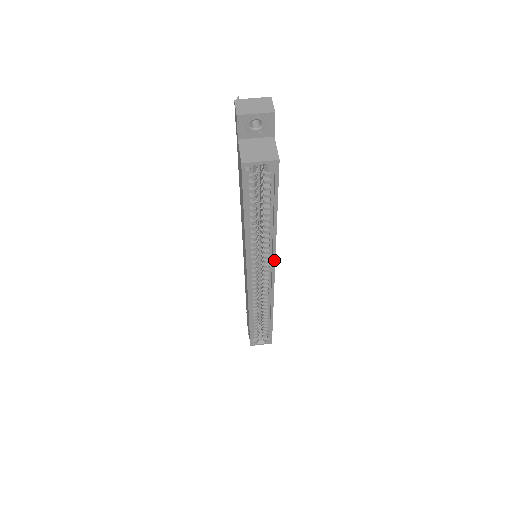
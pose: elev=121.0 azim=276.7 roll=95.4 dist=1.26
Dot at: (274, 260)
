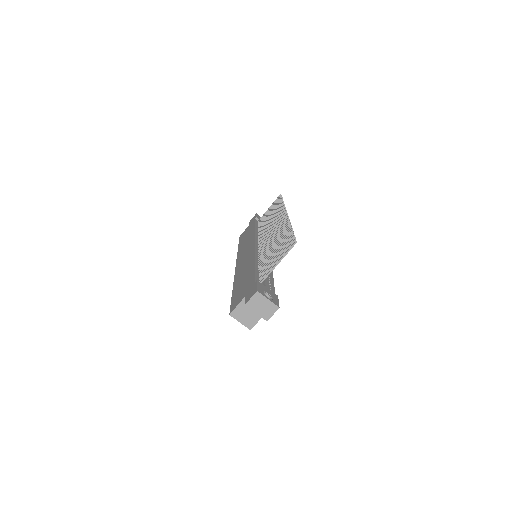
Dot at: occluded
